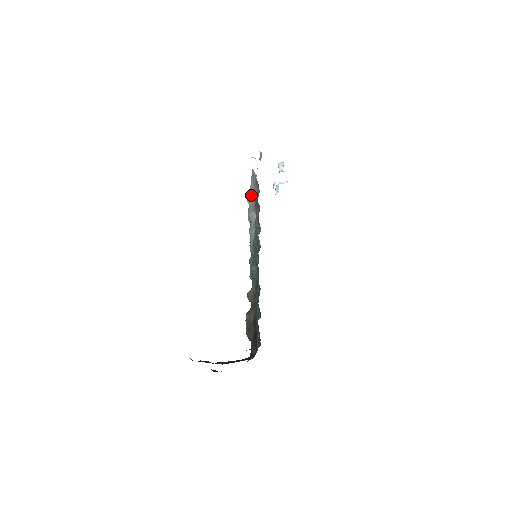
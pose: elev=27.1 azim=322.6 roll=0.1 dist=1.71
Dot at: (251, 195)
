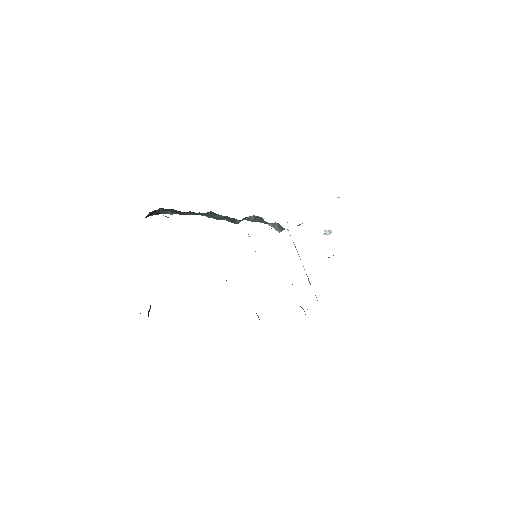
Dot at: occluded
